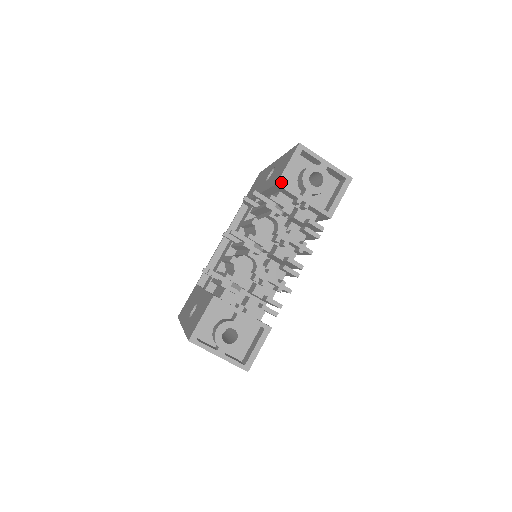
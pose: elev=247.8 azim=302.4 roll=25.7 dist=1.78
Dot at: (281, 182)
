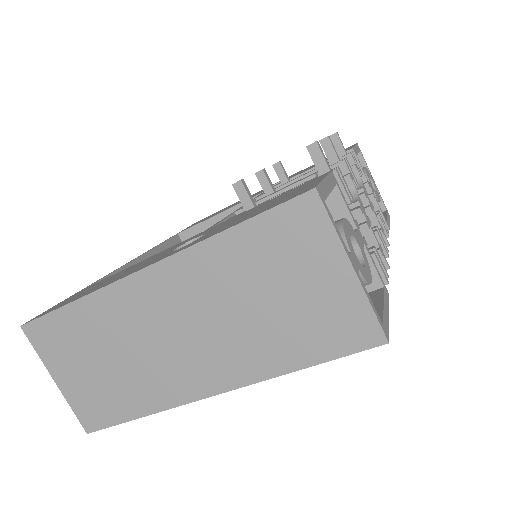
Dot at: (355, 151)
